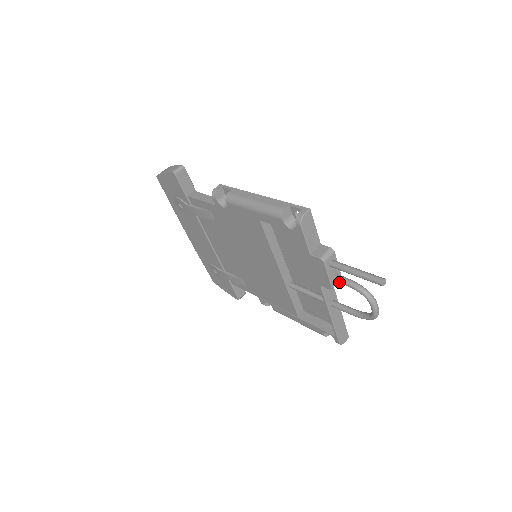
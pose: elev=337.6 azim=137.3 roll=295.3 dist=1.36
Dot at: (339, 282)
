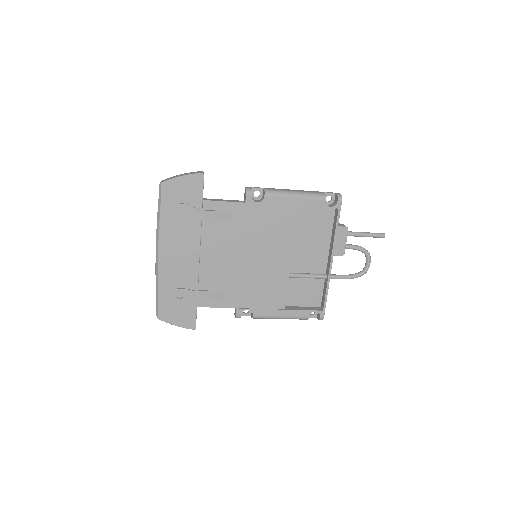
Dot at: (349, 248)
